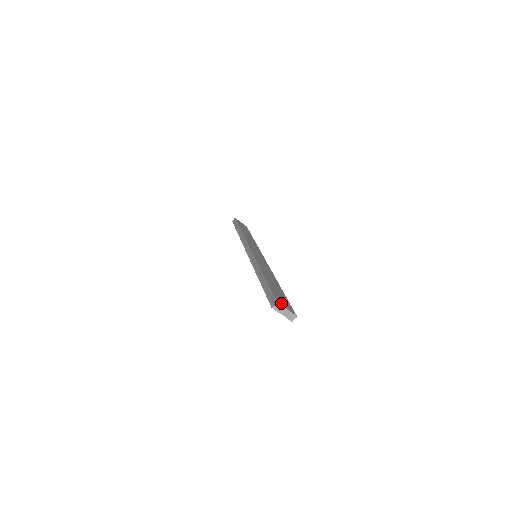
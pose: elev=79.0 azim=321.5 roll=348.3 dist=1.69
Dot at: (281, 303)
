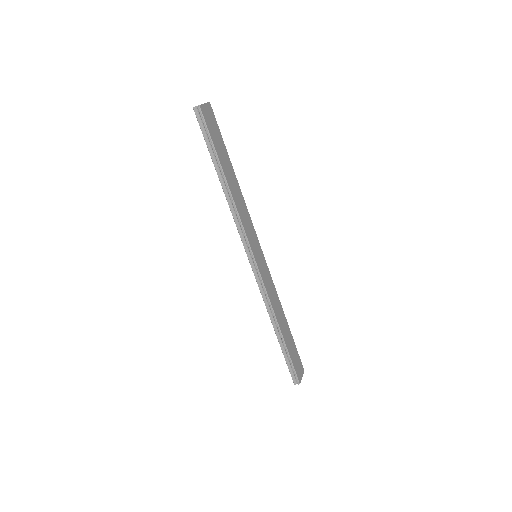
Dot at: (300, 376)
